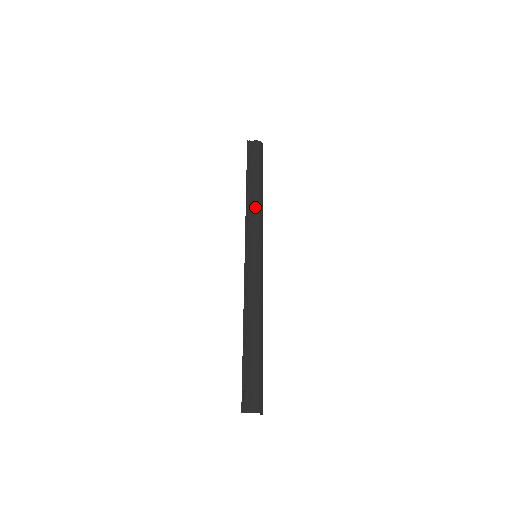
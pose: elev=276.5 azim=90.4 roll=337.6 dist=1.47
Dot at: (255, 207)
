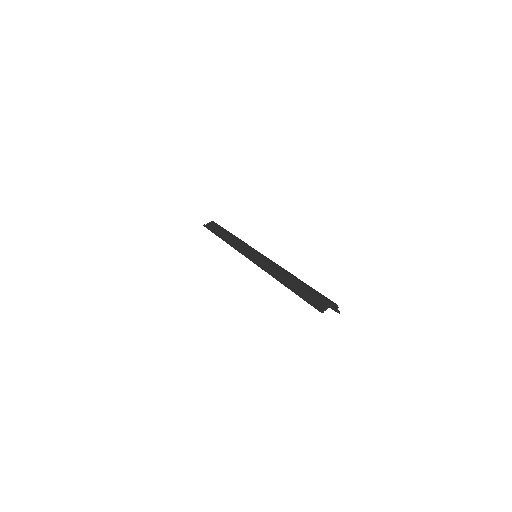
Dot at: (235, 240)
